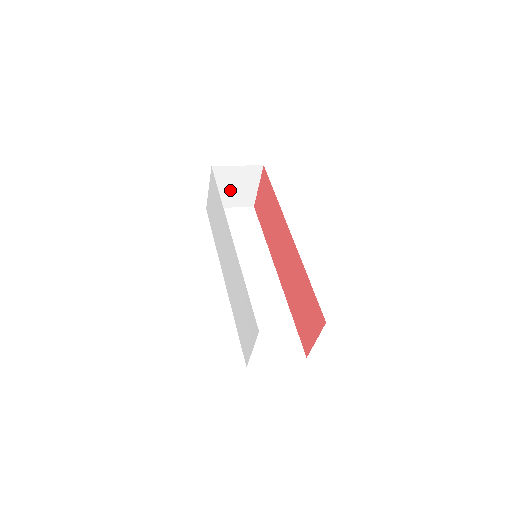
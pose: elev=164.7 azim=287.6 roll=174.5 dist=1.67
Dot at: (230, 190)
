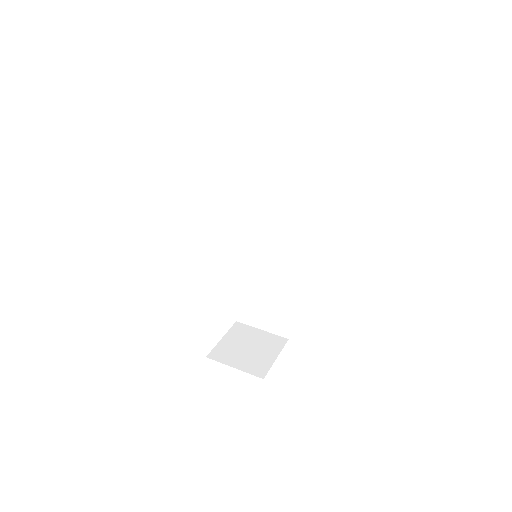
Dot at: occluded
